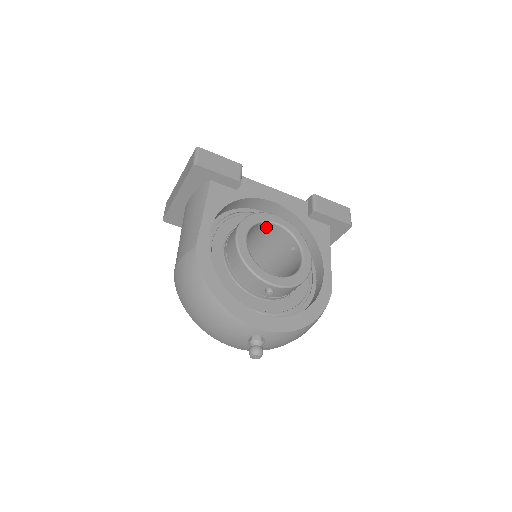
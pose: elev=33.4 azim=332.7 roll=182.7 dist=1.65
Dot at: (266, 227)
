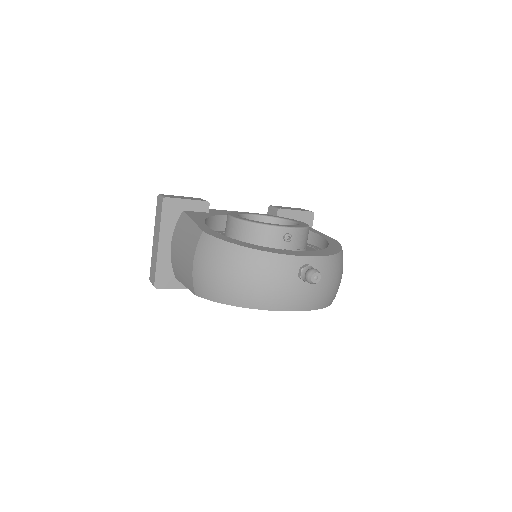
Dot at: occluded
